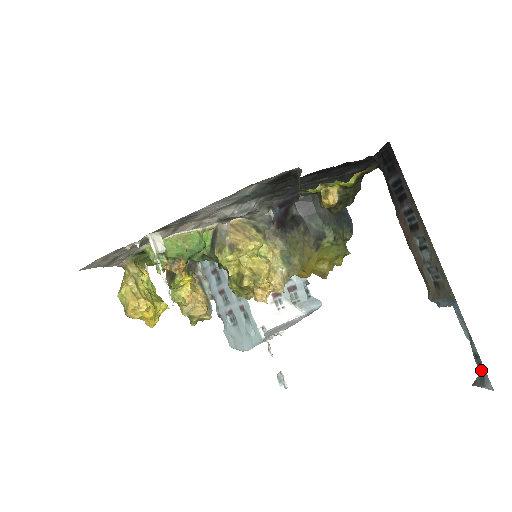
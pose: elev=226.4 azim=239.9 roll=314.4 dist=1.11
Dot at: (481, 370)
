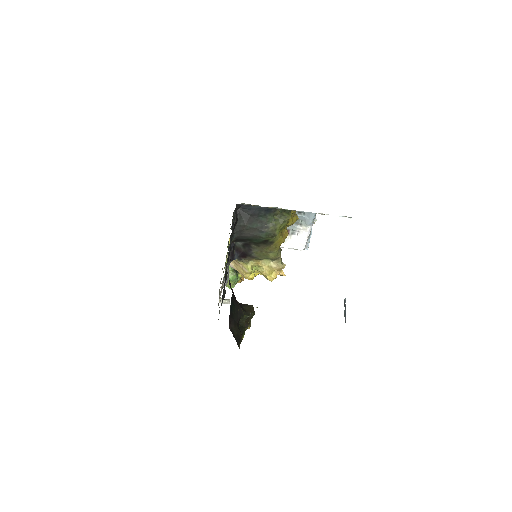
Dot at: occluded
